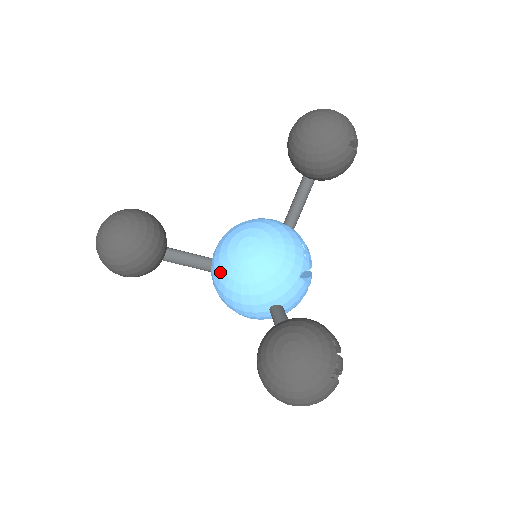
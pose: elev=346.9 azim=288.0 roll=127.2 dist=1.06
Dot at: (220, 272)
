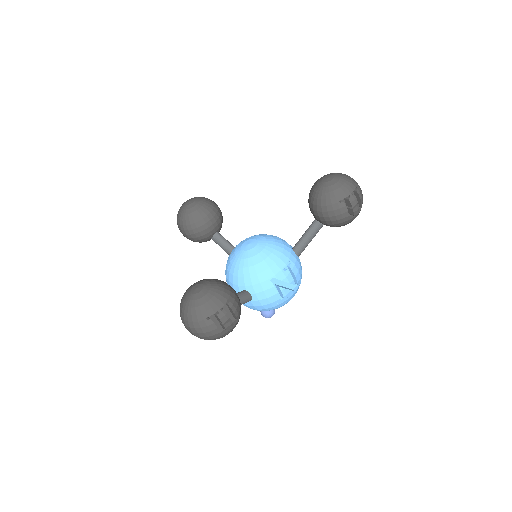
Dot at: (229, 255)
